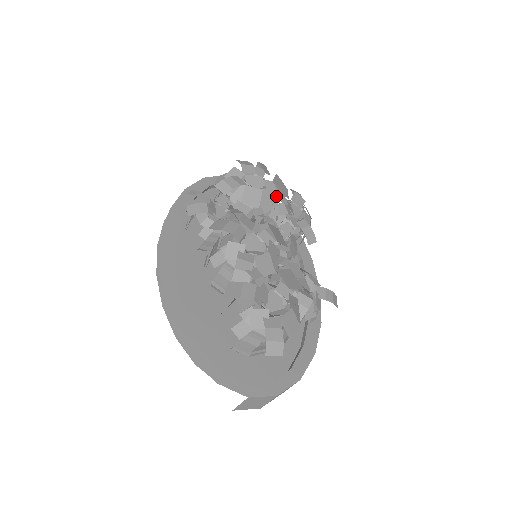
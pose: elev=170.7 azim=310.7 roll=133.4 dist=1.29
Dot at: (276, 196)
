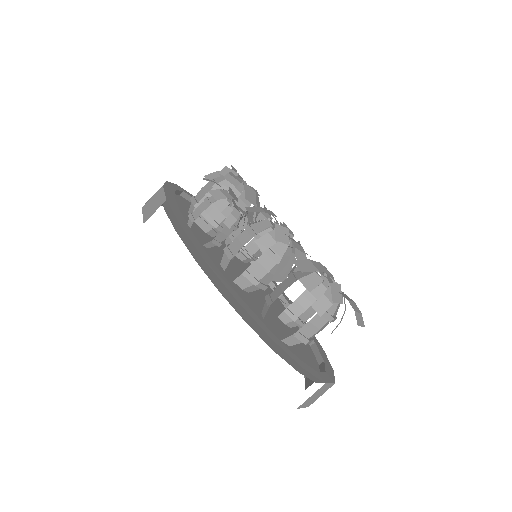
Dot at: occluded
